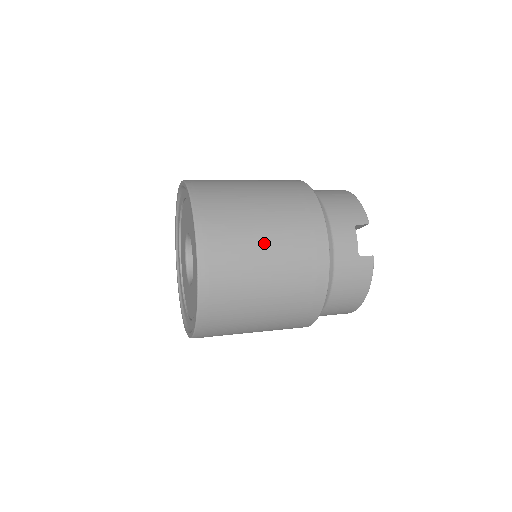
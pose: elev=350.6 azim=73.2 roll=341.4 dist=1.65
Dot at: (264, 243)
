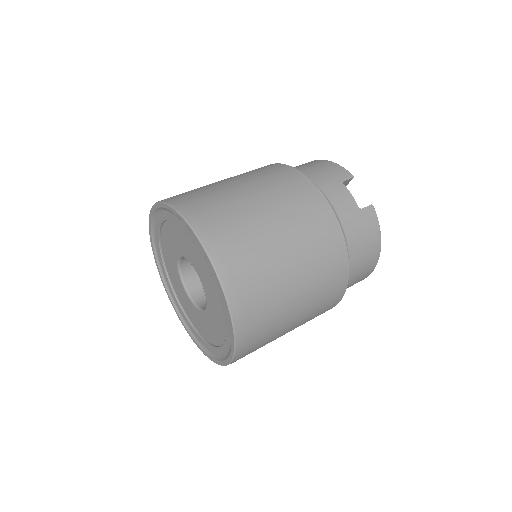
Dot at: (271, 225)
